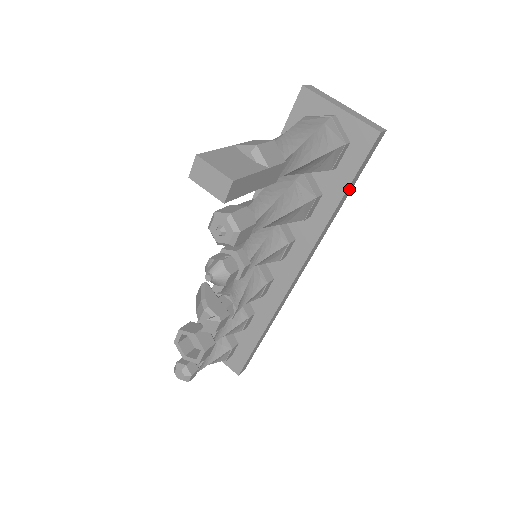
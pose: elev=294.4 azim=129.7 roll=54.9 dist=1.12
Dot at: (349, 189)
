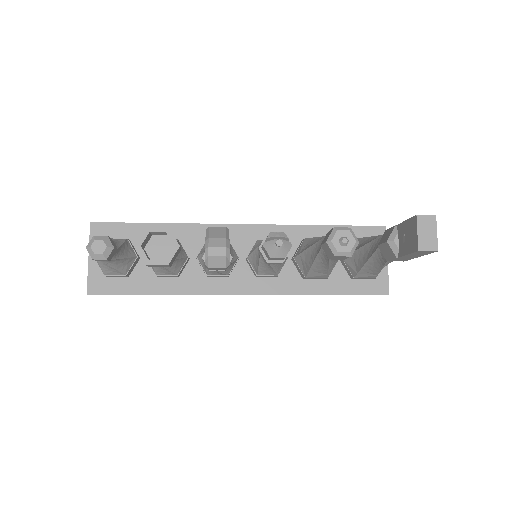
Dot at: occluded
